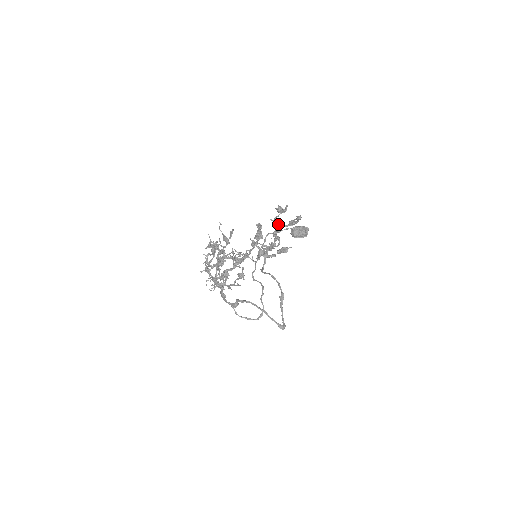
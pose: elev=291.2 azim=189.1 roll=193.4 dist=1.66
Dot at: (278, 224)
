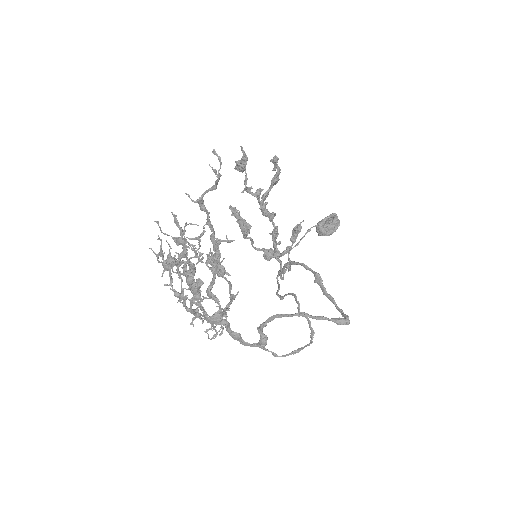
Dot at: (256, 191)
